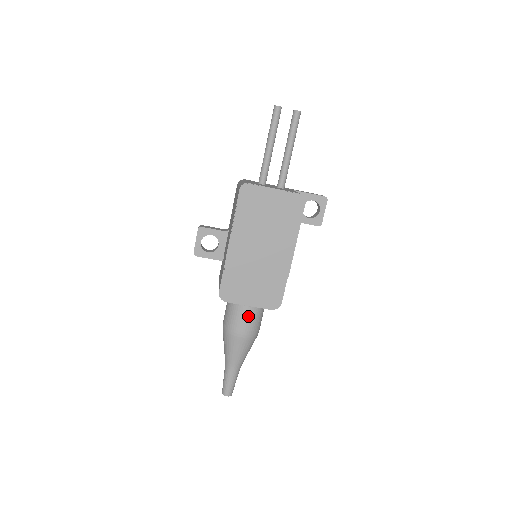
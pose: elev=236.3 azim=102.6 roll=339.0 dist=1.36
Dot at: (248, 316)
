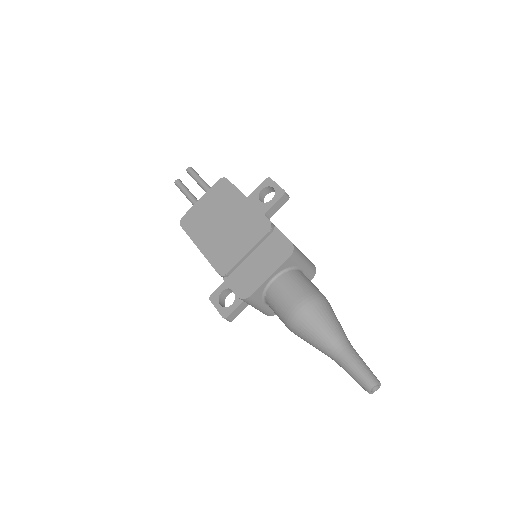
Dot at: (284, 287)
